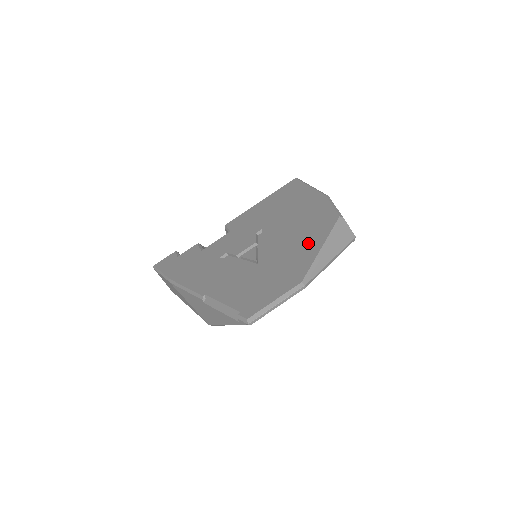
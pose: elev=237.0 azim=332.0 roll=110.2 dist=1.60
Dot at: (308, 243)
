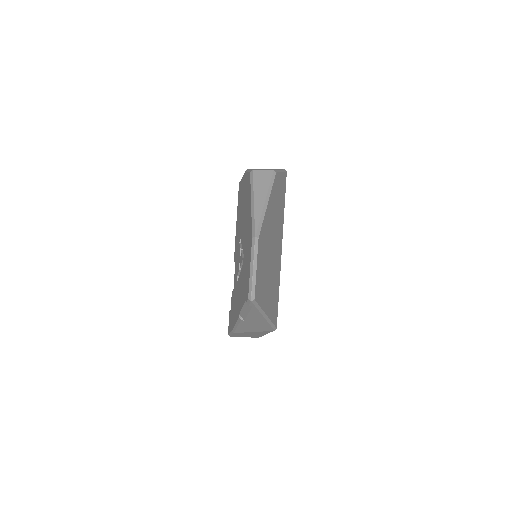
Dot at: (248, 211)
